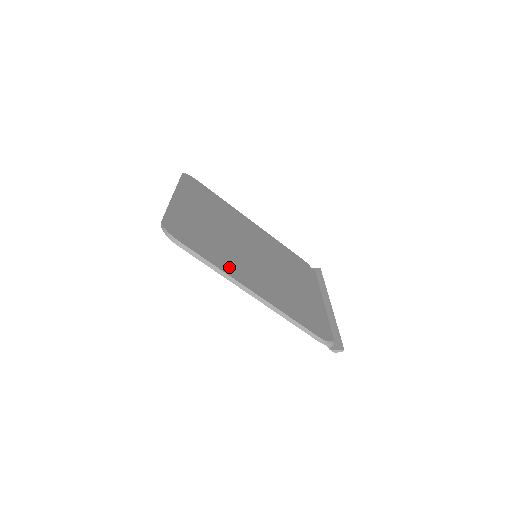
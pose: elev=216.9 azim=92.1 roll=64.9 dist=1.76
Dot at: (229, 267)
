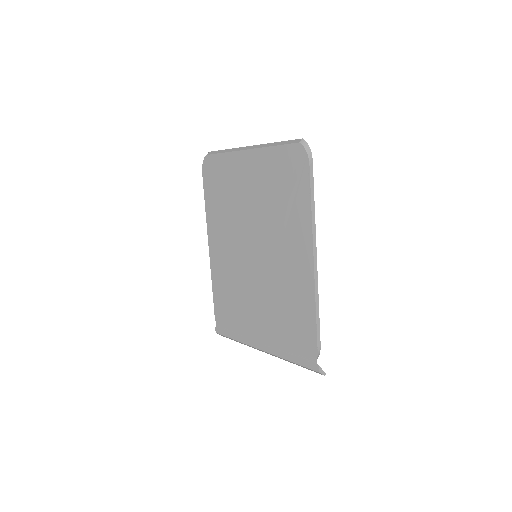
Dot at: occluded
